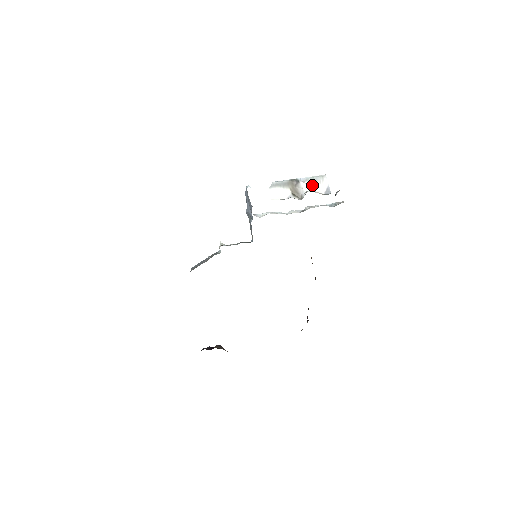
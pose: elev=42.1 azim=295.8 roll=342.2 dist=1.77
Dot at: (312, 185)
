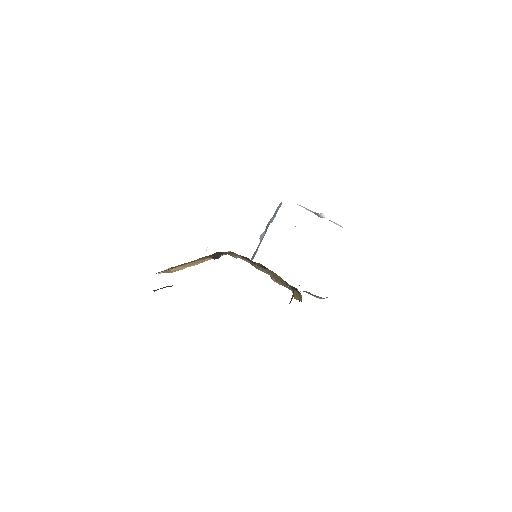
Dot at: occluded
